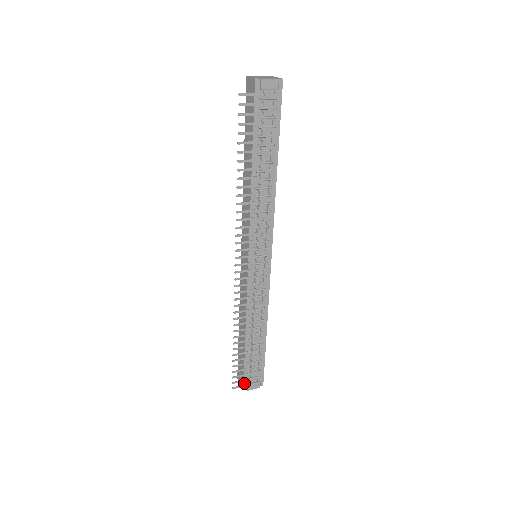
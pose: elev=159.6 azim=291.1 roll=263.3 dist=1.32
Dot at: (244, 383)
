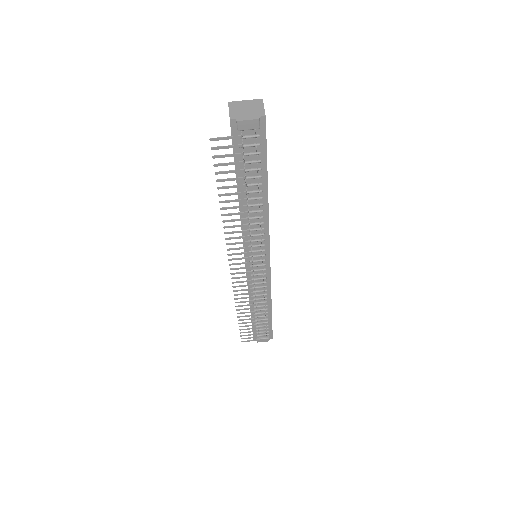
Dot at: occluded
